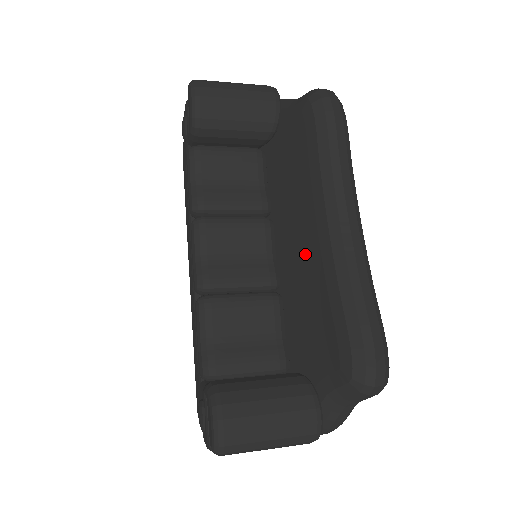
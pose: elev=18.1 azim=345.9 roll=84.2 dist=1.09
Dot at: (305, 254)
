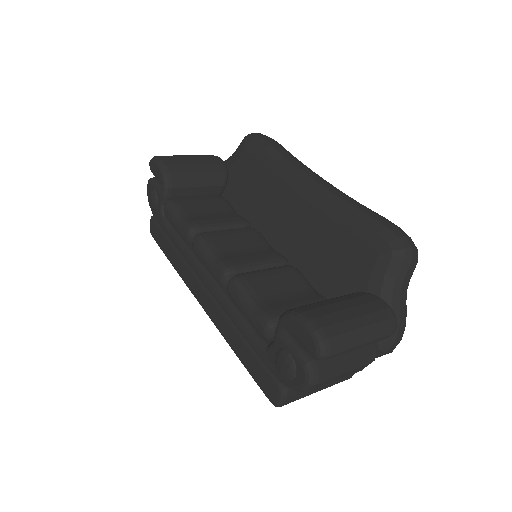
Dot at: (299, 219)
